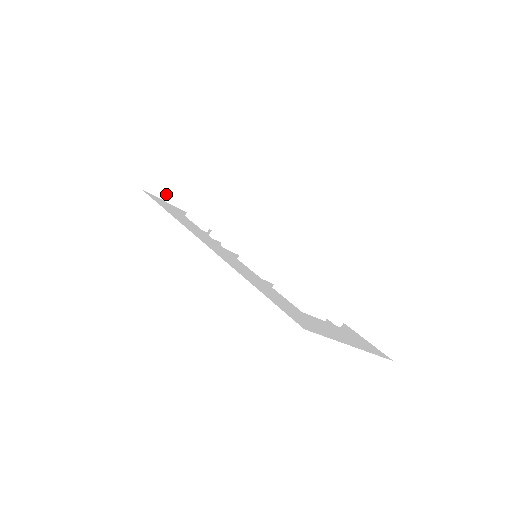
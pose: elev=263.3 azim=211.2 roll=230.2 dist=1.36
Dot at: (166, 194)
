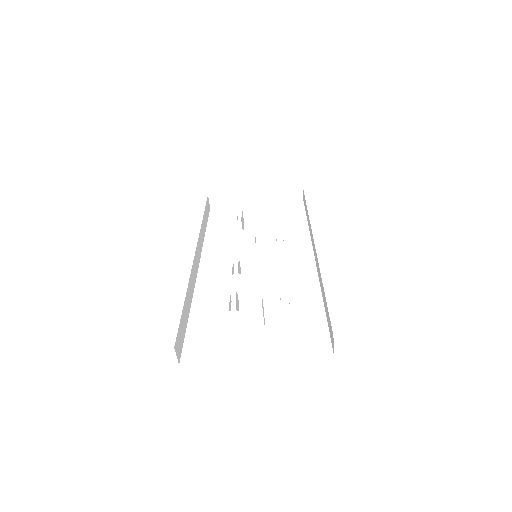
Dot at: (231, 201)
